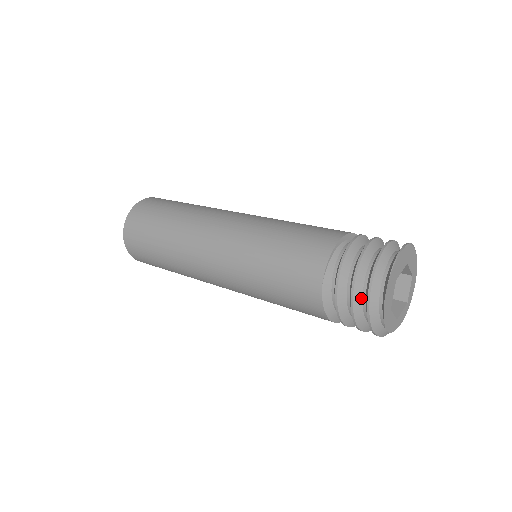
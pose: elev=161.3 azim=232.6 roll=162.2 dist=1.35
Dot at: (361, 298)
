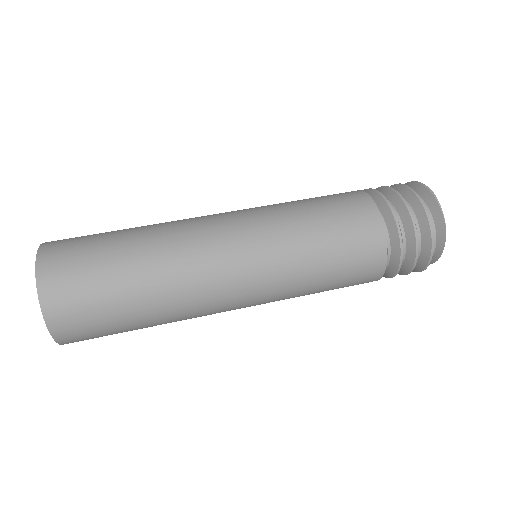
Dot at: (418, 251)
